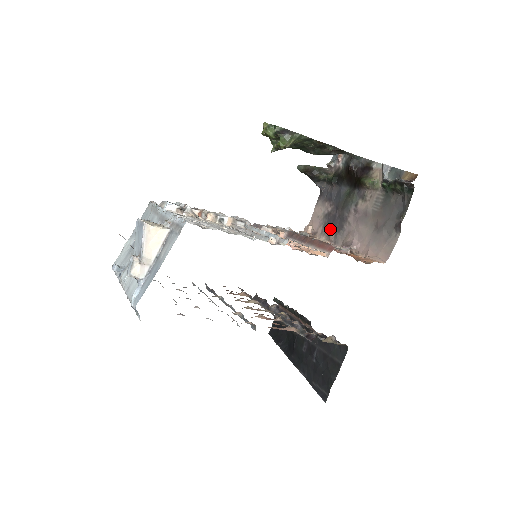
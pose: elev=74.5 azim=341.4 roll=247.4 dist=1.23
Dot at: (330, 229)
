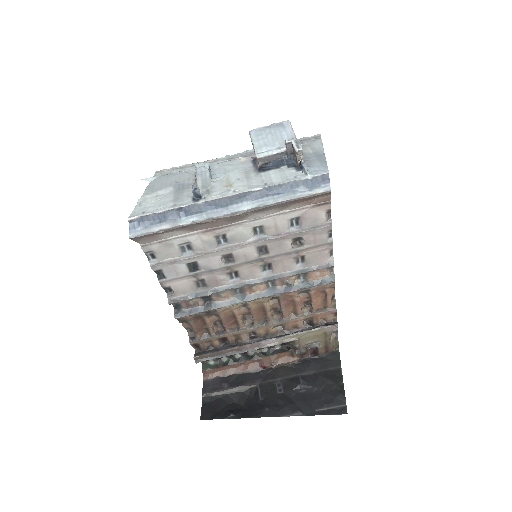
Dot at: occluded
